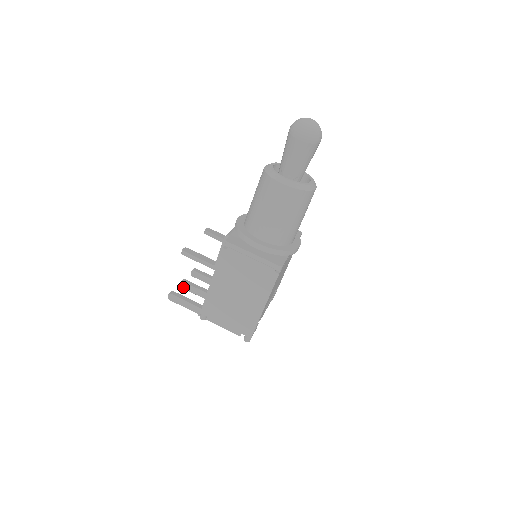
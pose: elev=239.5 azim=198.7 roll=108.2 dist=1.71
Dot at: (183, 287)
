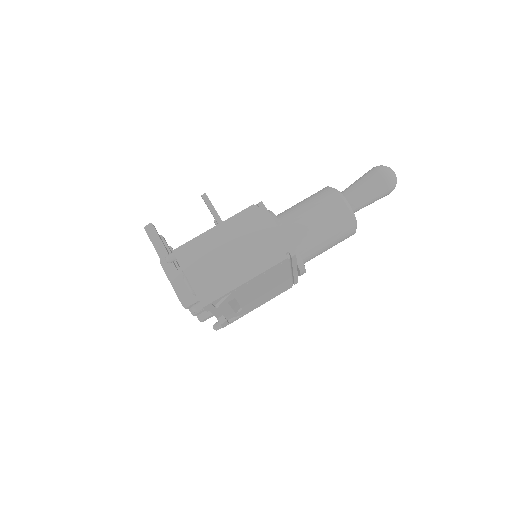
Dot at: occluded
